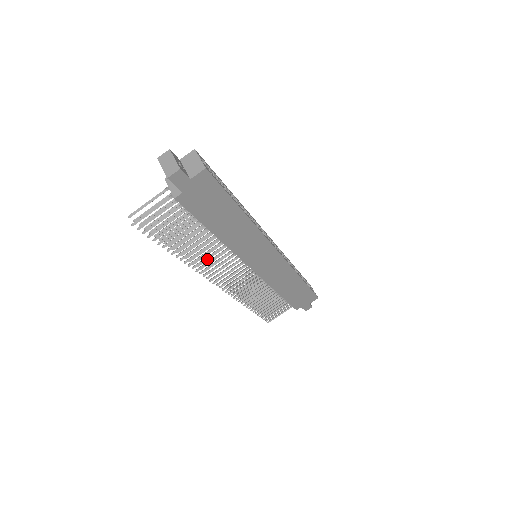
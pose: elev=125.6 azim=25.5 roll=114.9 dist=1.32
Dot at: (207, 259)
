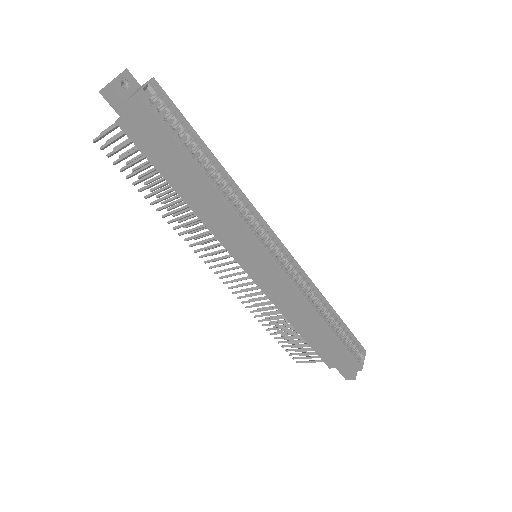
Dot at: (198, 229)
